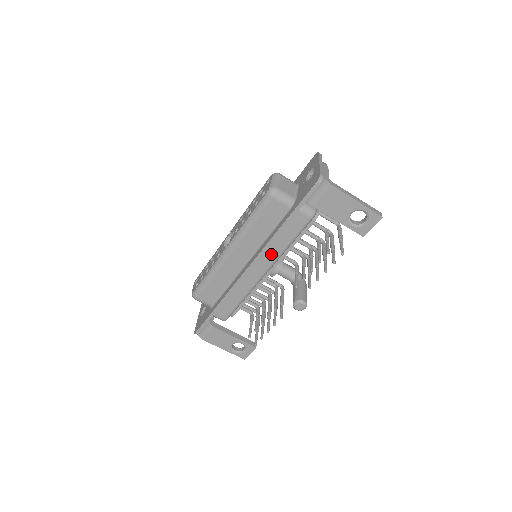
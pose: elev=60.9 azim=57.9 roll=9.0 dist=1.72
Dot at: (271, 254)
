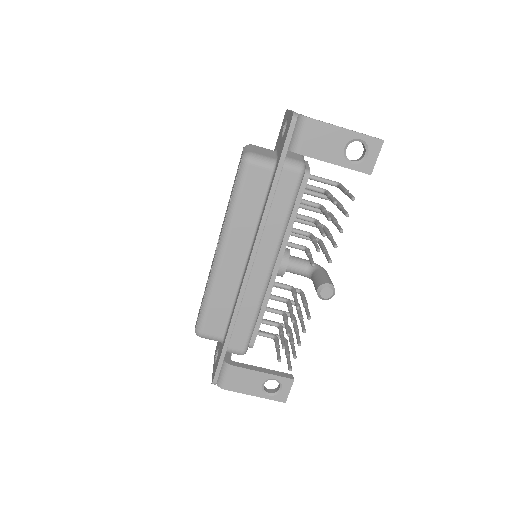
Dot at: (270, 238)
